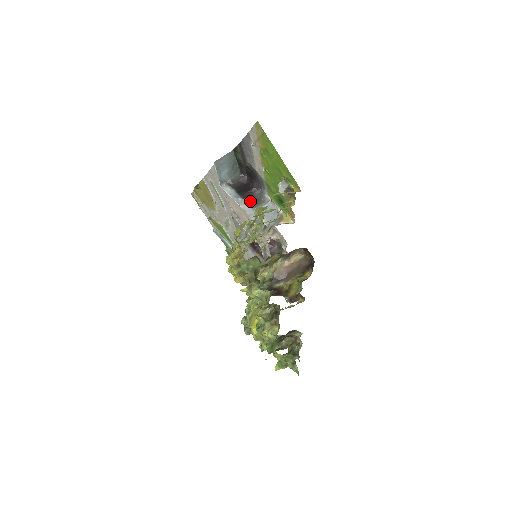
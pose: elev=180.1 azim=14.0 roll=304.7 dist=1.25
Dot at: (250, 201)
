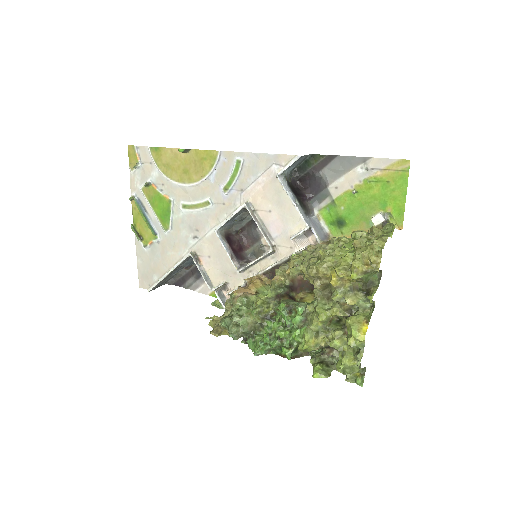
Dot at: (303, 207)
